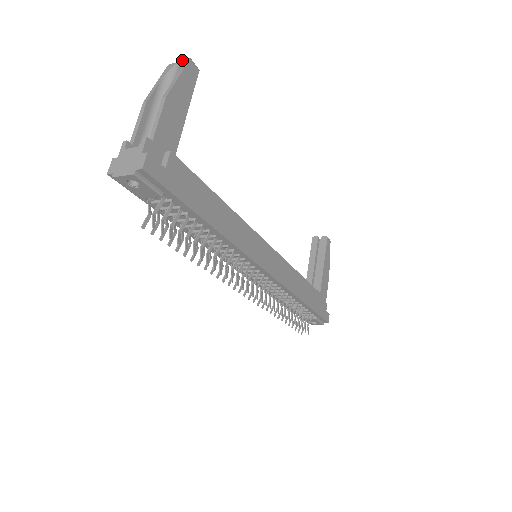
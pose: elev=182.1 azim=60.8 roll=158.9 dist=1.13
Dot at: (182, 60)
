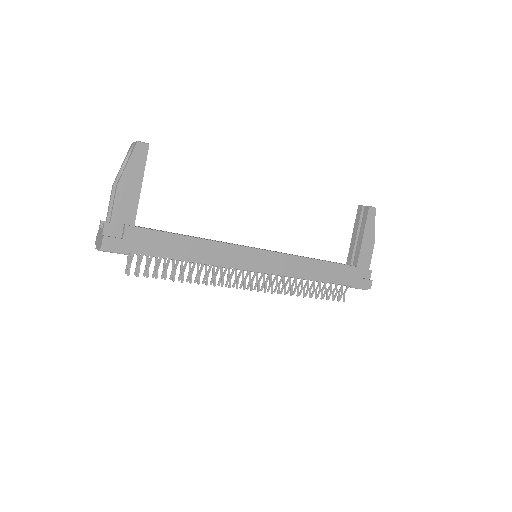
Dot at: occluded
